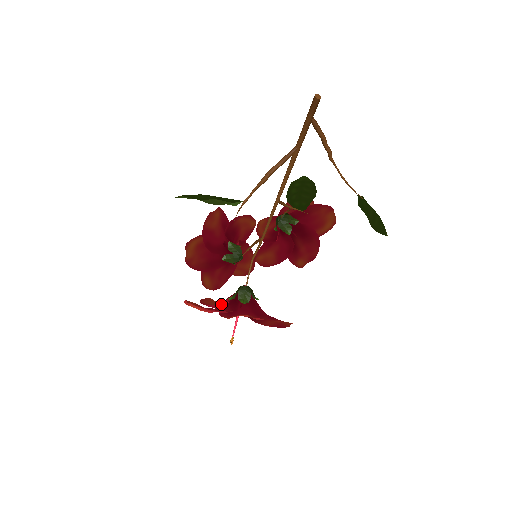
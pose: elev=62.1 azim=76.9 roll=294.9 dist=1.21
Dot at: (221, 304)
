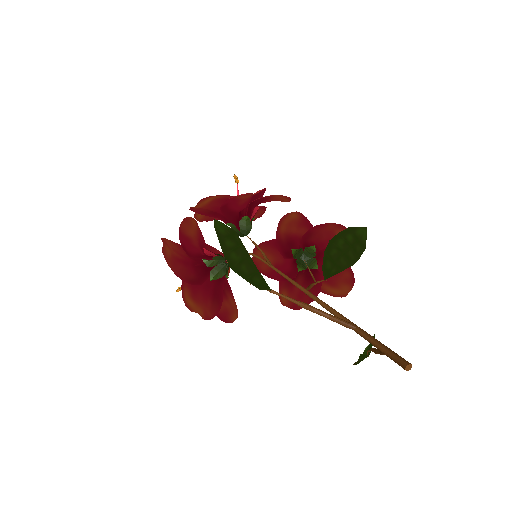
Dot at: (194, 257)
